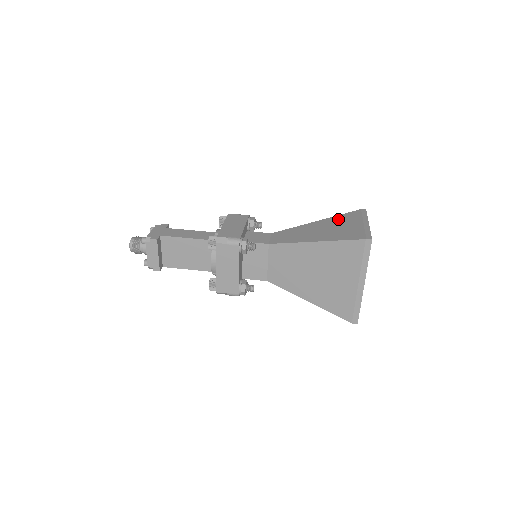
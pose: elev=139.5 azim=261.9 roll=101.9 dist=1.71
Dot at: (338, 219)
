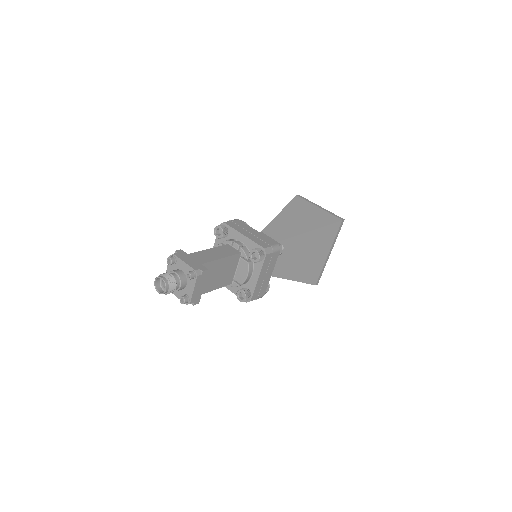
Dot at: (295, 207)
